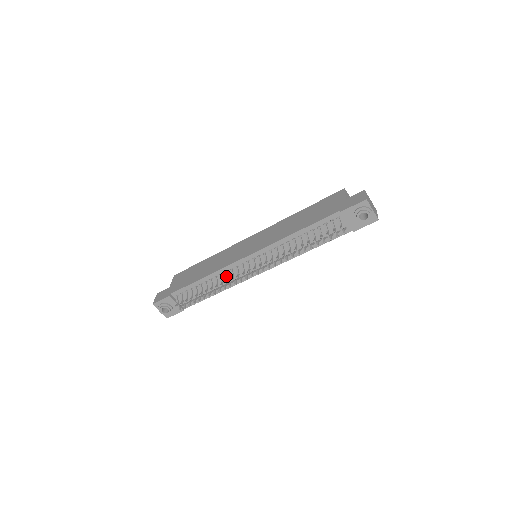
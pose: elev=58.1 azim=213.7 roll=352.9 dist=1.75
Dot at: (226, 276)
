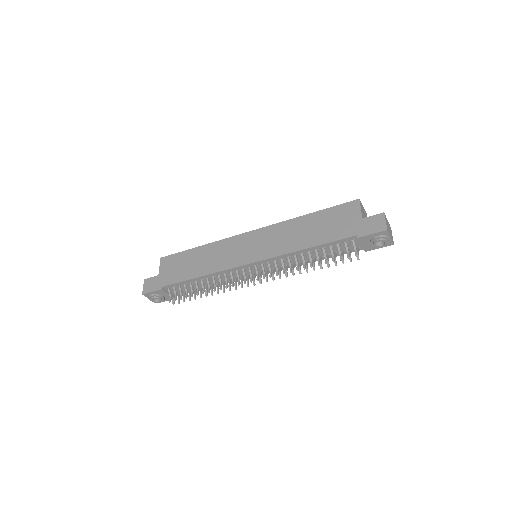
Dot at: (225, 279)
